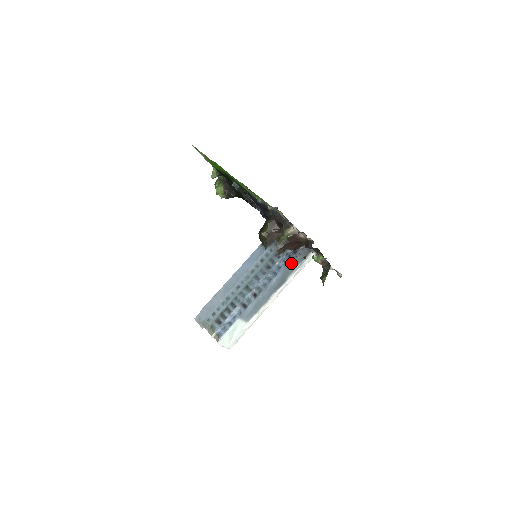
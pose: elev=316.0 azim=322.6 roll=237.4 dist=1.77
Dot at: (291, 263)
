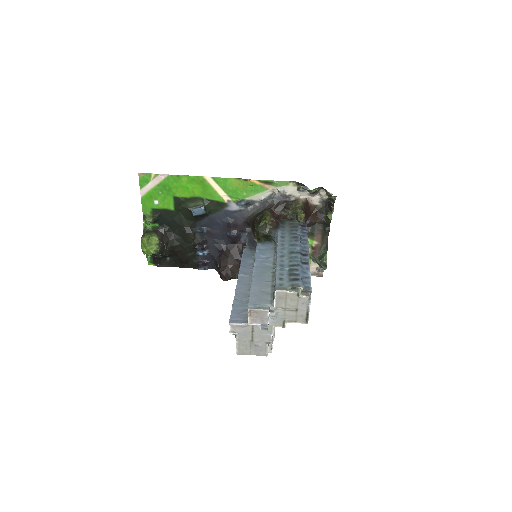
Dot at: occluded
